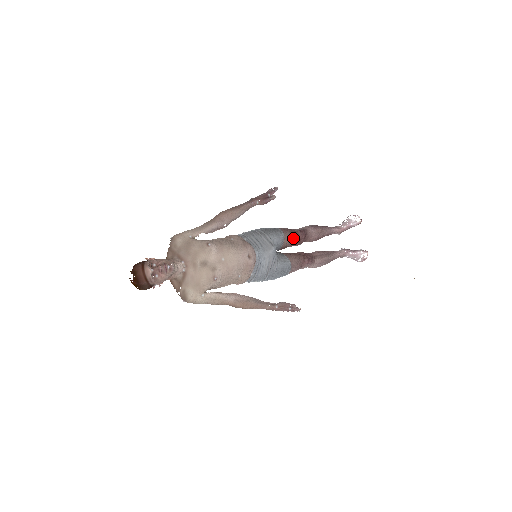
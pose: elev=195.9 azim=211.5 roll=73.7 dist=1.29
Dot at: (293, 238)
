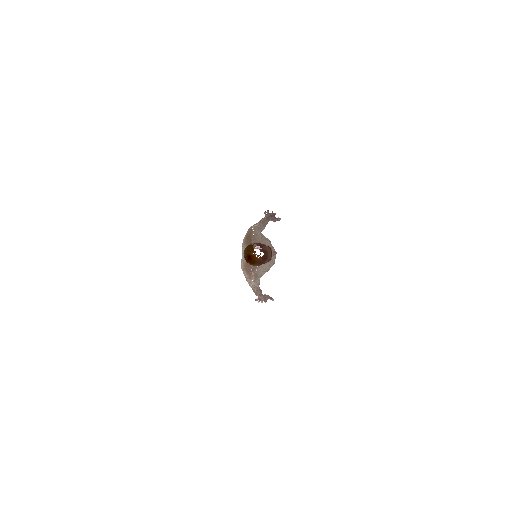
Dot at: occluded
